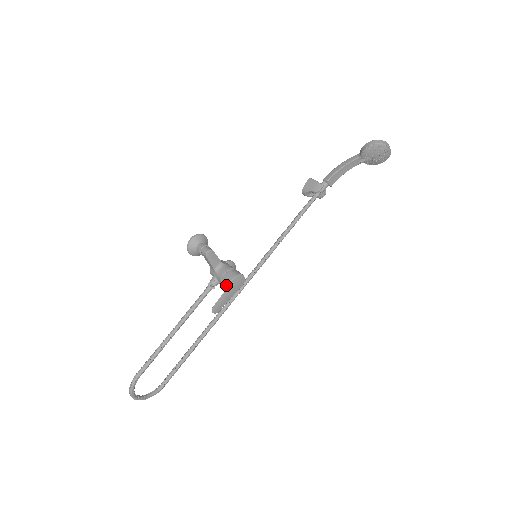
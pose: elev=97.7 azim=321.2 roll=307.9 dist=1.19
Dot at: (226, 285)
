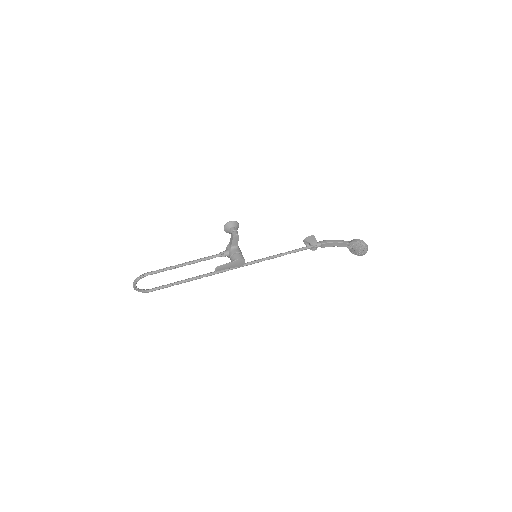
Dot at: (233, 260)
